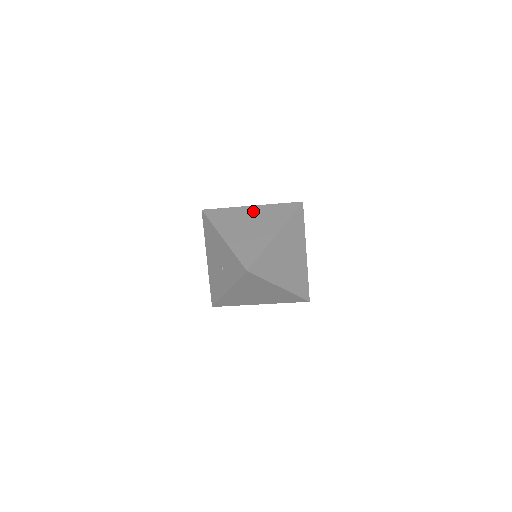
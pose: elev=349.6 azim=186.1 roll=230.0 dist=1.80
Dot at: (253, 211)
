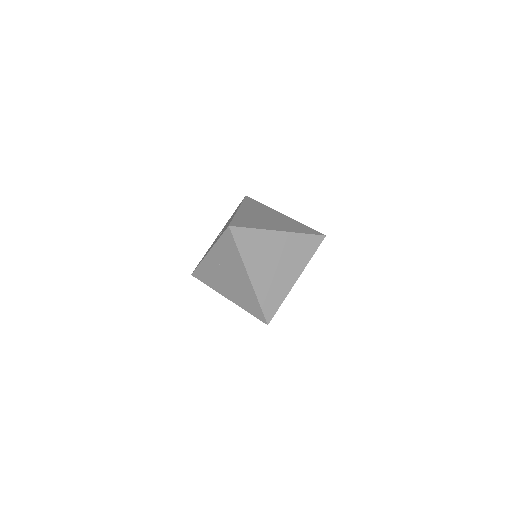
Dot at: (281, 216)
